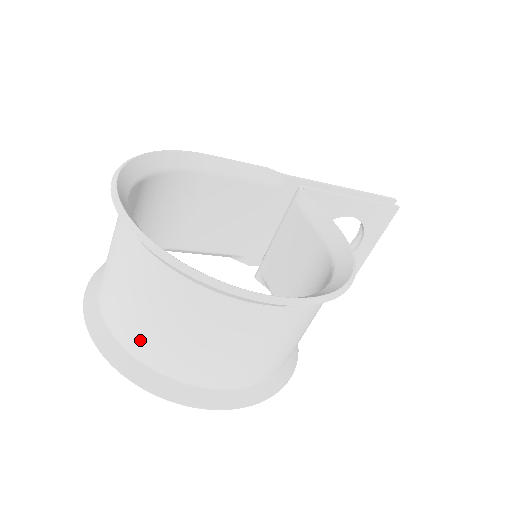
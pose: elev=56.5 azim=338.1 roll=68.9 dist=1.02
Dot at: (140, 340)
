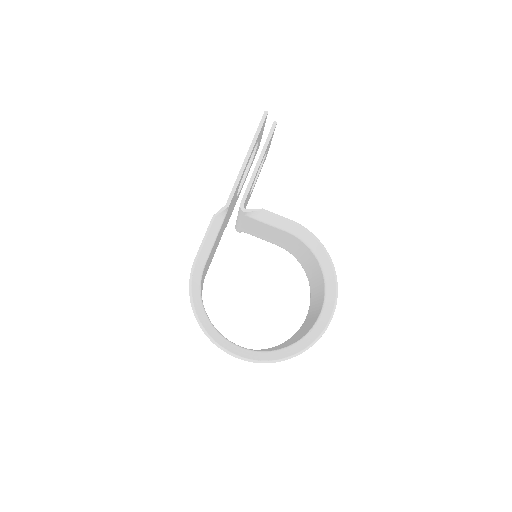
Dot at: occluded
